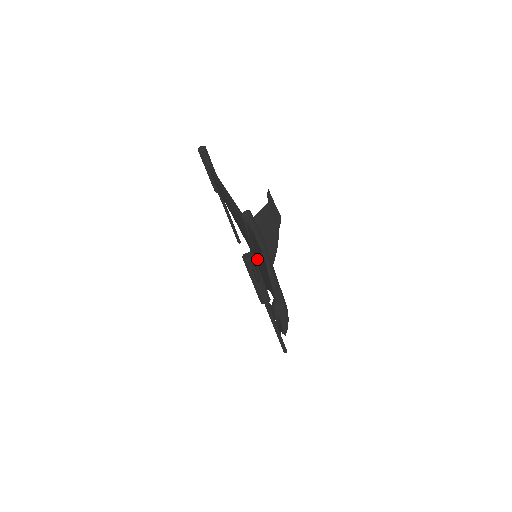
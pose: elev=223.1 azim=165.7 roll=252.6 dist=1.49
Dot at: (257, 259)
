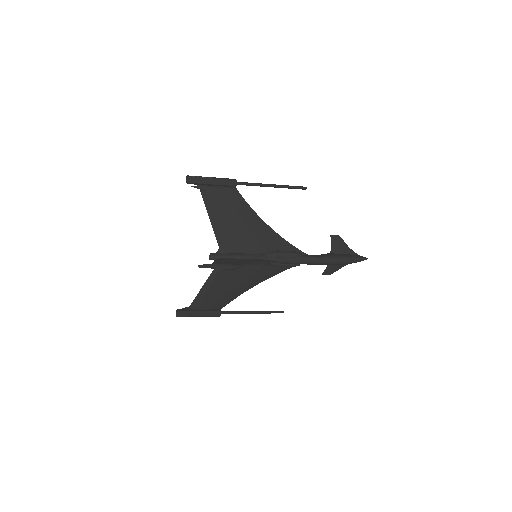
Dot at: (215, 290)
